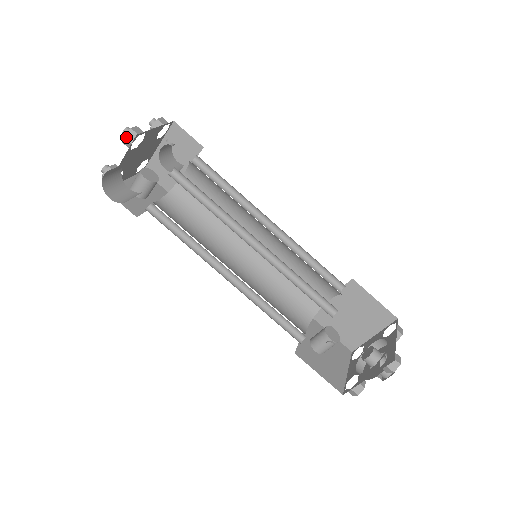
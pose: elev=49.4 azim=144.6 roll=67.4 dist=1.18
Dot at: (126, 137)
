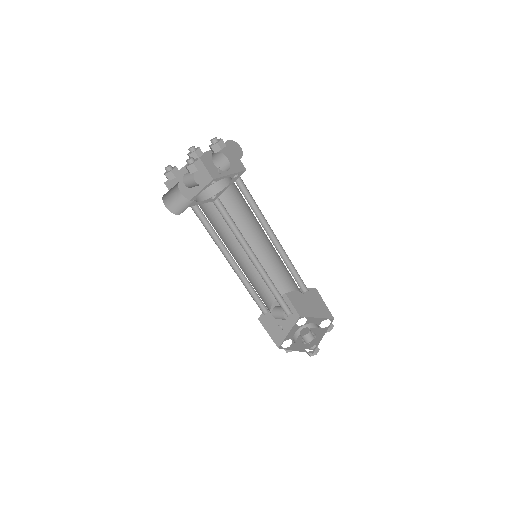
Dot at: (188, 168)
